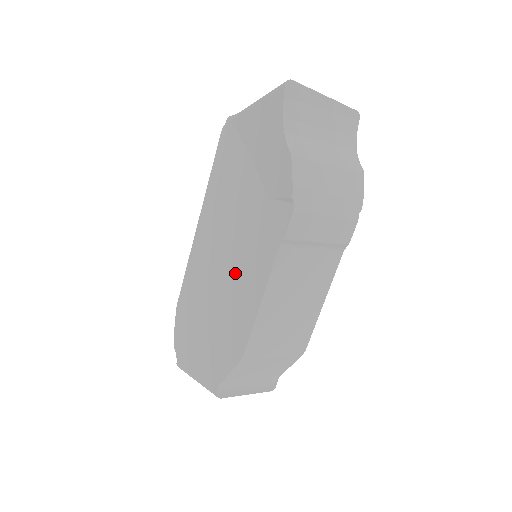
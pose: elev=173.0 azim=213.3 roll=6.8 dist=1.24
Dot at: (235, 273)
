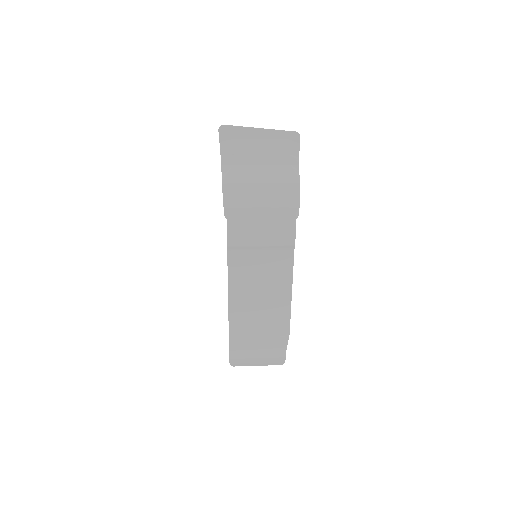
Dot at: occluded
